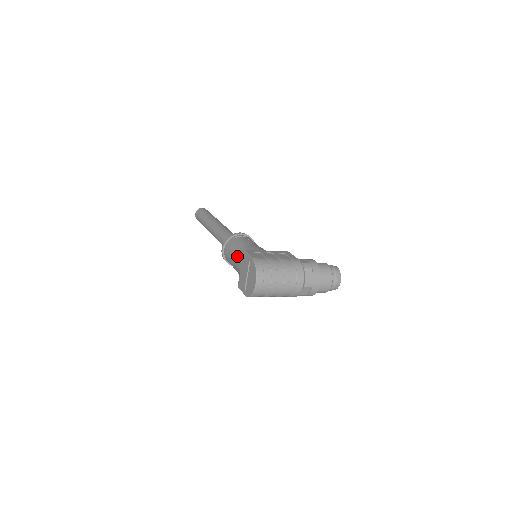
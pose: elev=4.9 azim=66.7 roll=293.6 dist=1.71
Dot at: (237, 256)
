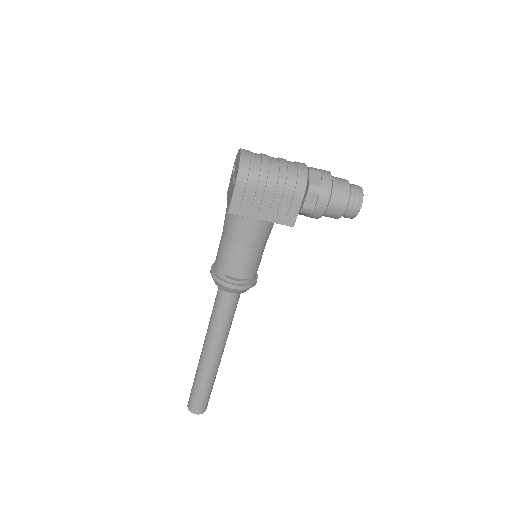
Dot at: occluded
